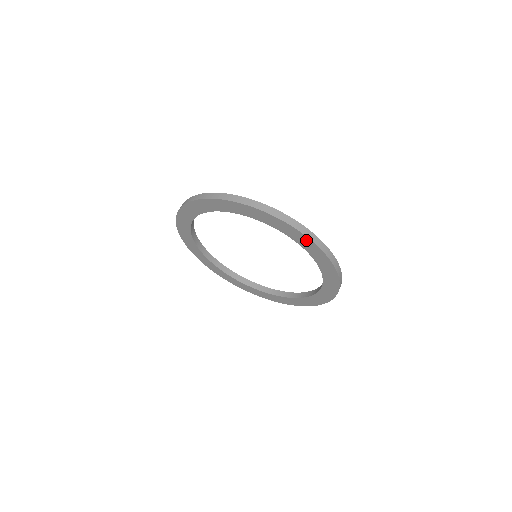
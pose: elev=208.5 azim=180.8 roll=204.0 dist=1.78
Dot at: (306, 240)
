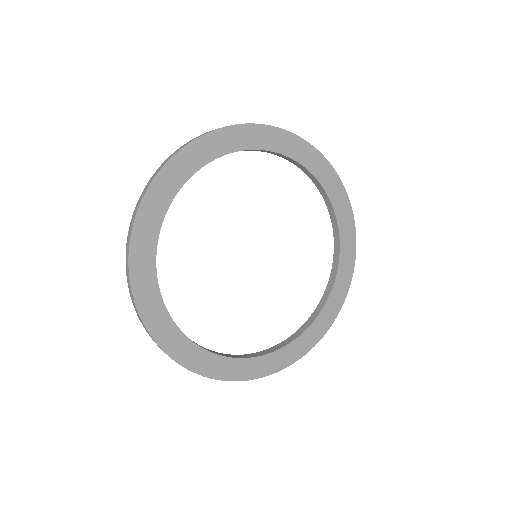
Dot at: (265, 132)
